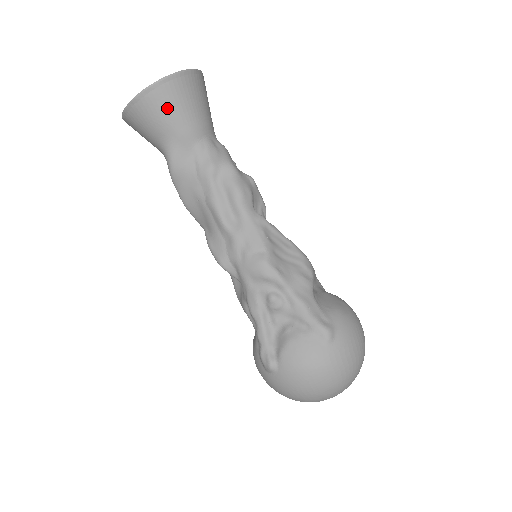
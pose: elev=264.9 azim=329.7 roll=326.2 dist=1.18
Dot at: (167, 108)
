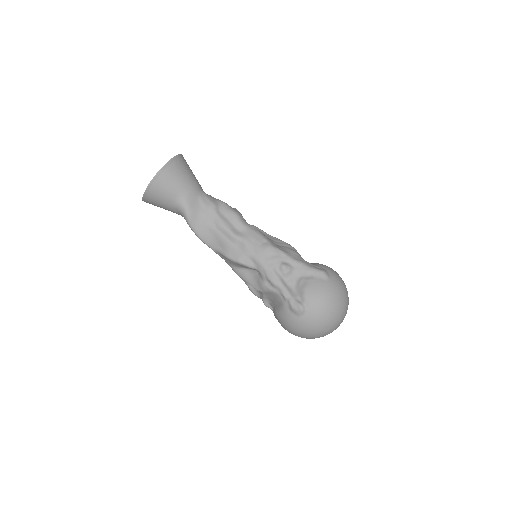
Dot at: (177, 176)
